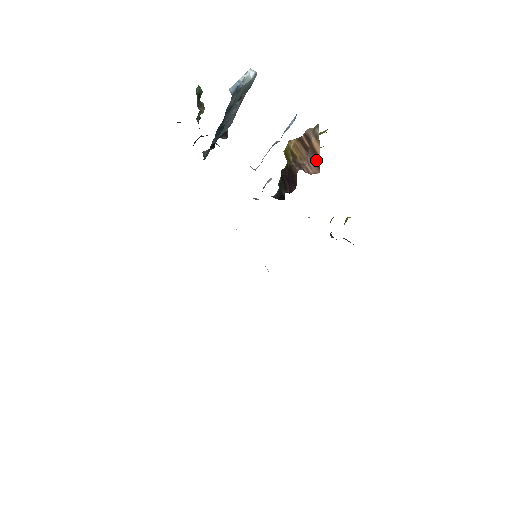
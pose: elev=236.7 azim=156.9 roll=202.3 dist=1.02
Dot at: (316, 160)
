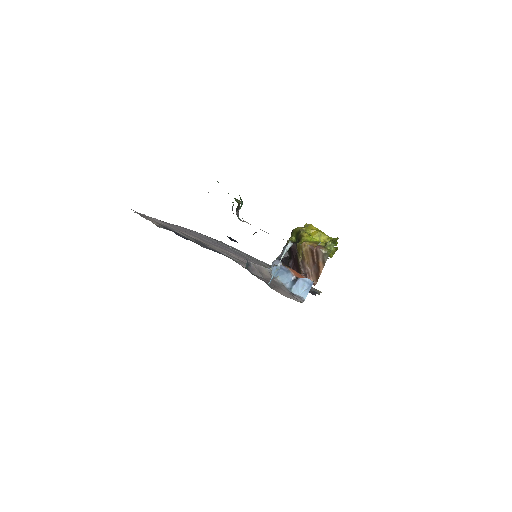
Dot at: (317, 274)
